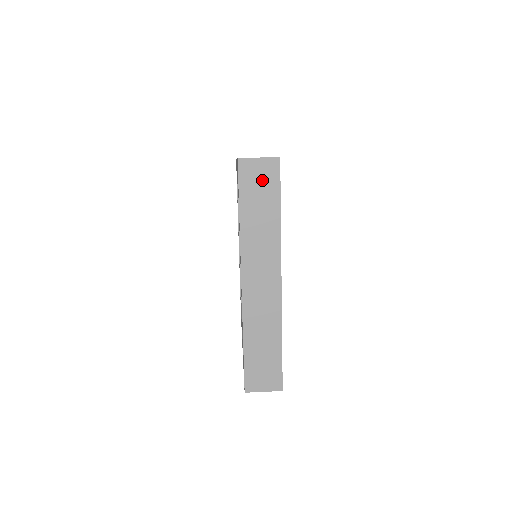
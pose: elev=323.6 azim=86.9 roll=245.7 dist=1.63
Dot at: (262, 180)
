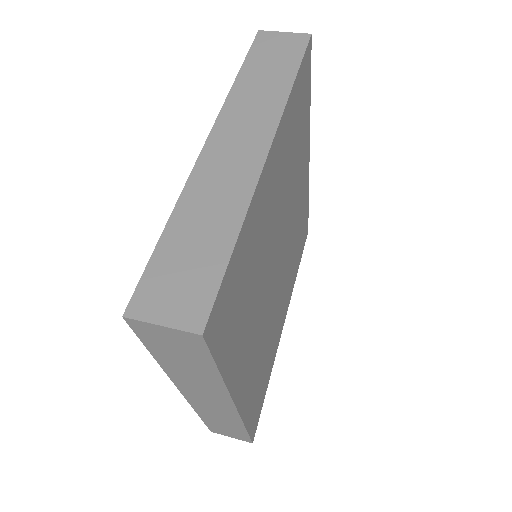
Dot at: (177, 345)
